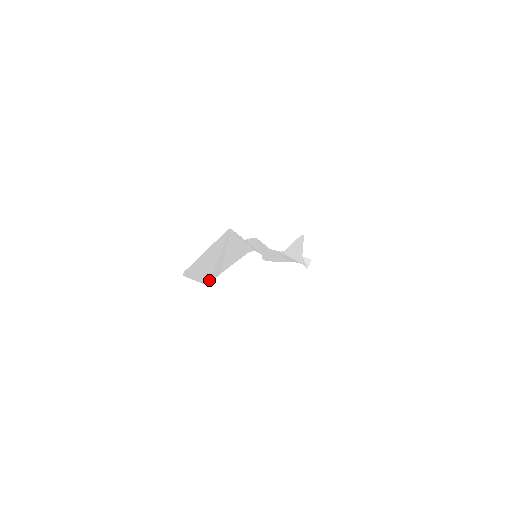
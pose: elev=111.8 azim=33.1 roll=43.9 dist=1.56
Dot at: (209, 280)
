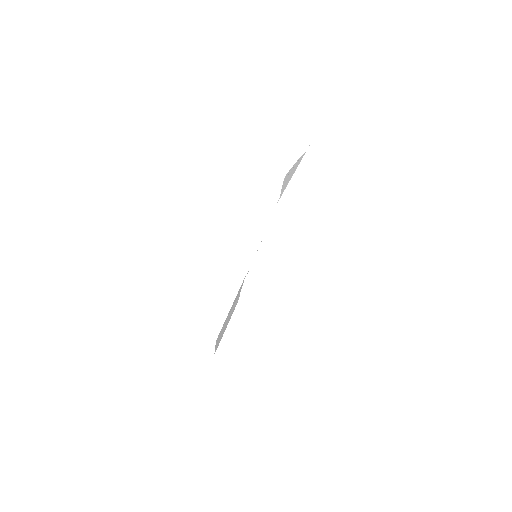
Dot at: (236, 304)
